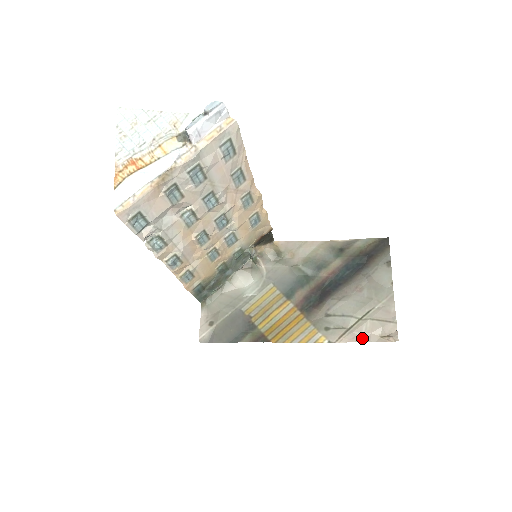
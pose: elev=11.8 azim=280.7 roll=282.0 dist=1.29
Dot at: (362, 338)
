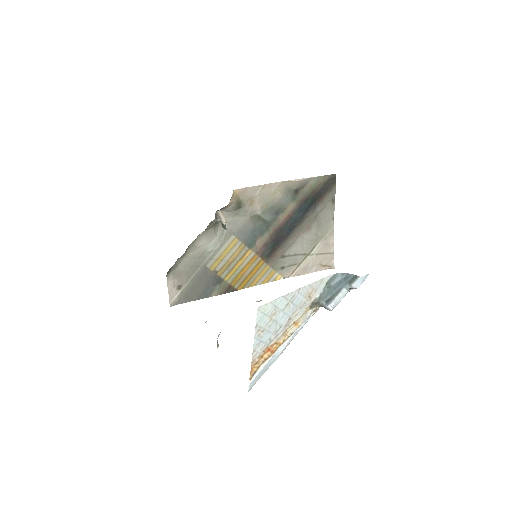
Dot at: (309, 270)
